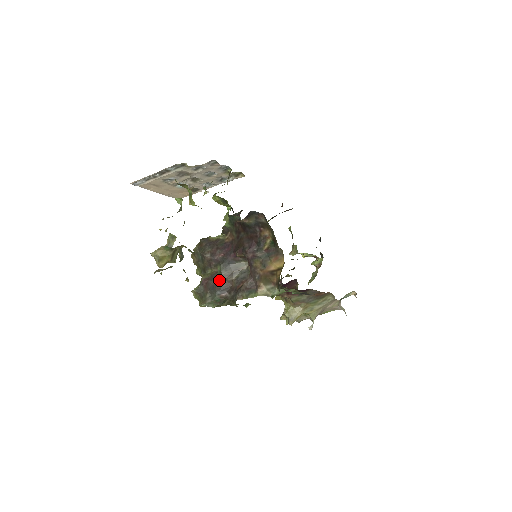
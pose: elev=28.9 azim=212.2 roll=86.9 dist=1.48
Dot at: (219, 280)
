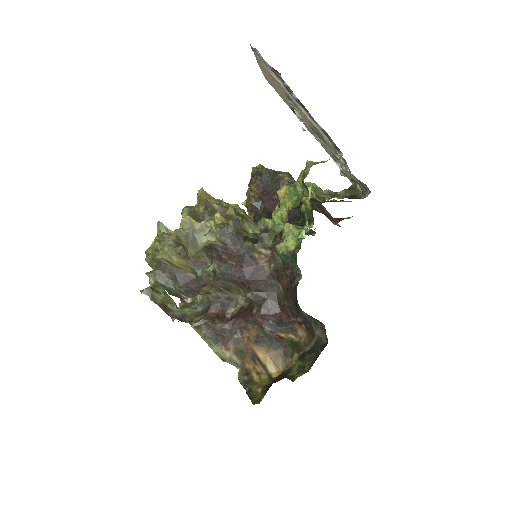
Dot at: occluded
